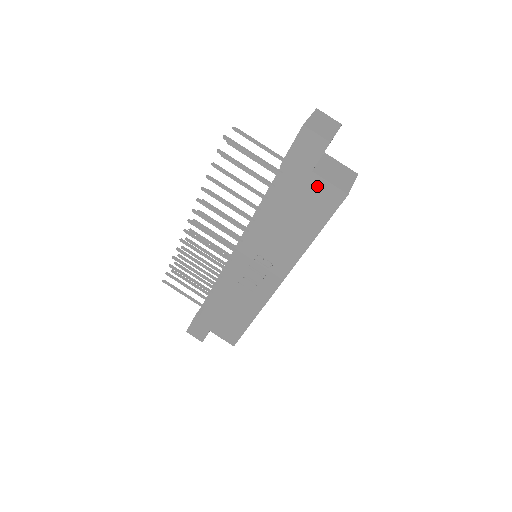
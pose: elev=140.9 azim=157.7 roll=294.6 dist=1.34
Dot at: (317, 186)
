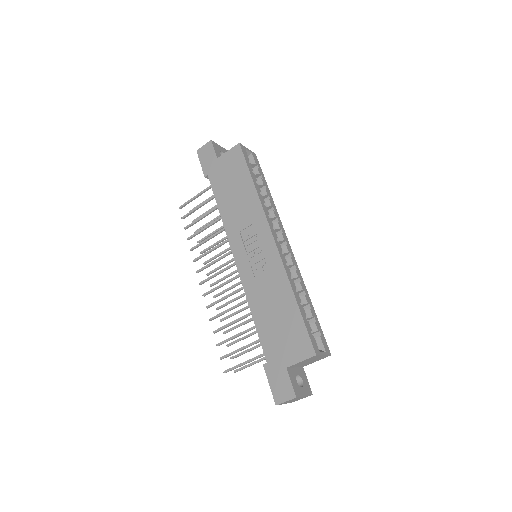
Dot at: (225, 160)
